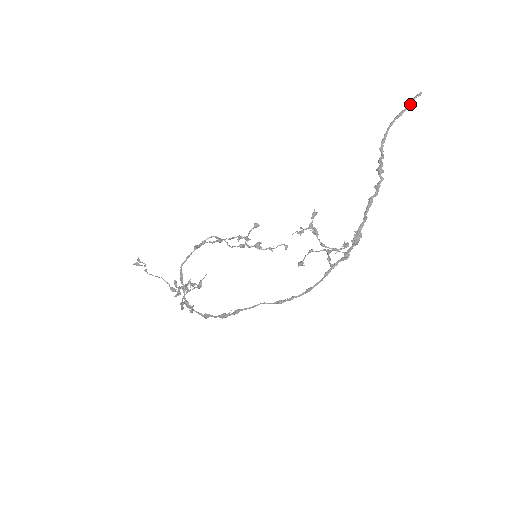
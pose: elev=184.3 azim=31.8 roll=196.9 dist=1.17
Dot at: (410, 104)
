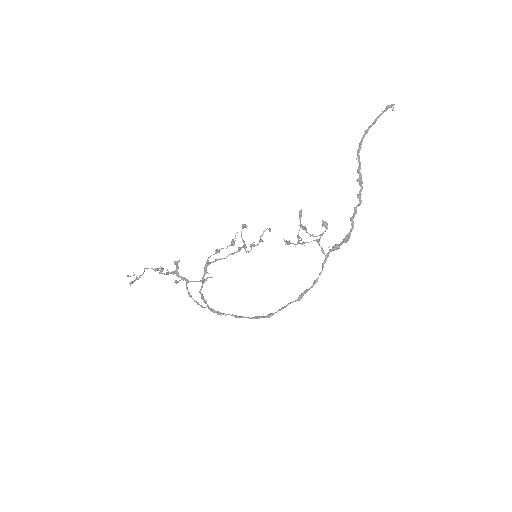
Dot at: (382, 113)
